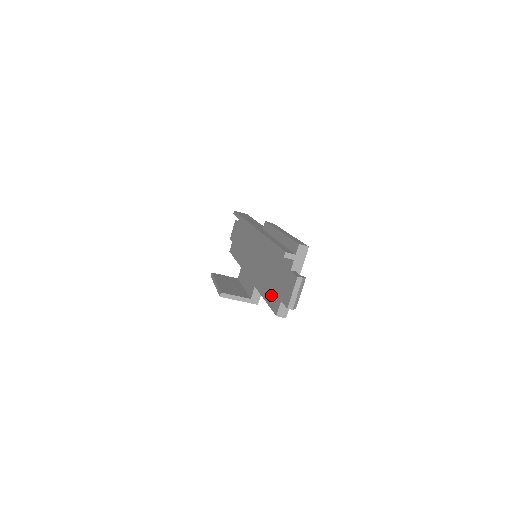
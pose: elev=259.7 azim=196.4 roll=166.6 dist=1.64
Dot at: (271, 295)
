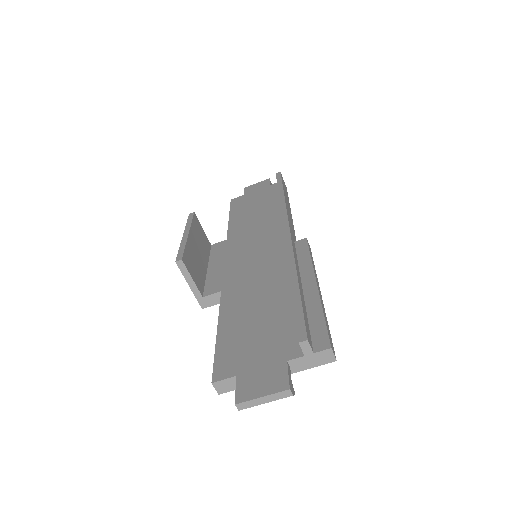
Dot at: (231, 342)
